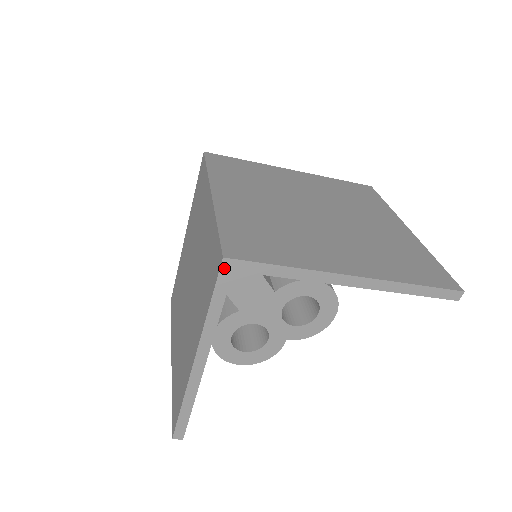
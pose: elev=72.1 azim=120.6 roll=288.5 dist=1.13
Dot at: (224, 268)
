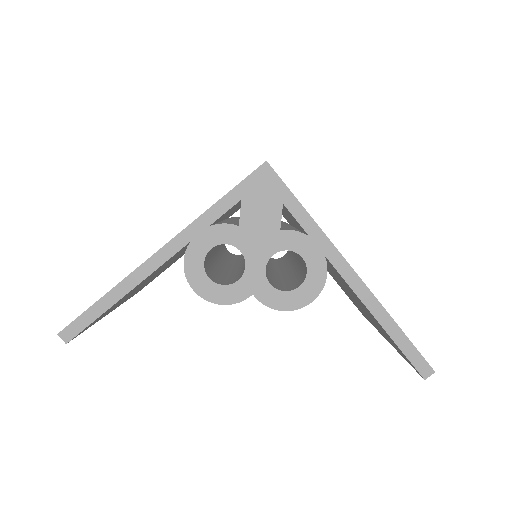
Dot at: (260, 171)
